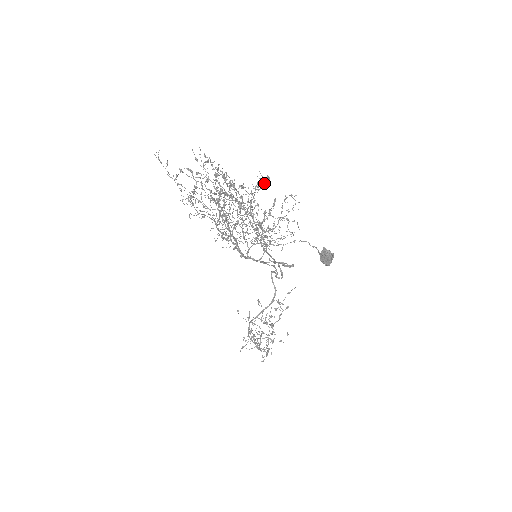
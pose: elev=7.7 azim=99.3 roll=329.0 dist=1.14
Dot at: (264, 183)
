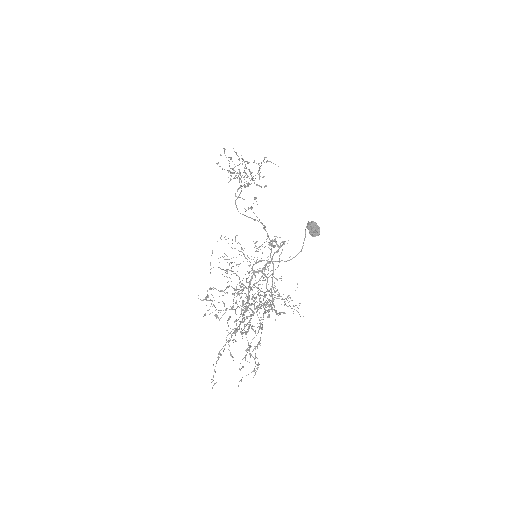
Dot at: (278, 315)
